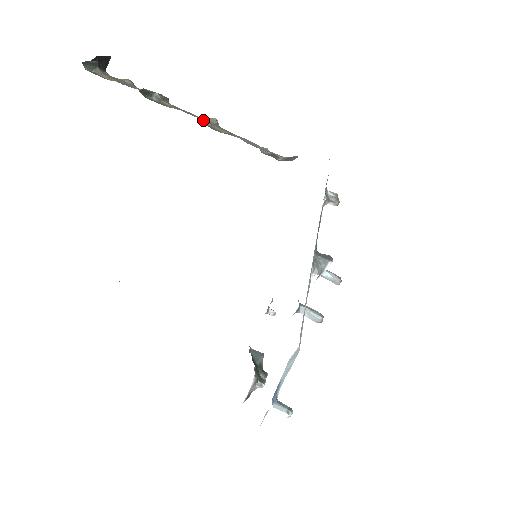
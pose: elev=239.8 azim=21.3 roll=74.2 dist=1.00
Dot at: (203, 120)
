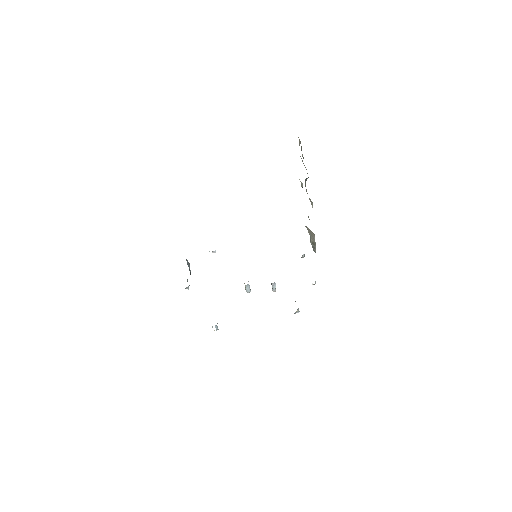
Dot at: occluded
